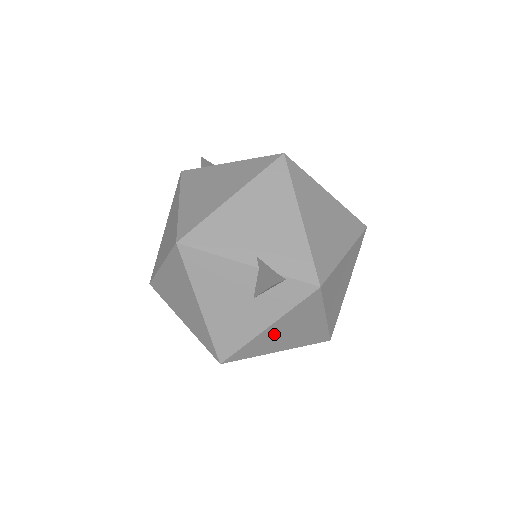
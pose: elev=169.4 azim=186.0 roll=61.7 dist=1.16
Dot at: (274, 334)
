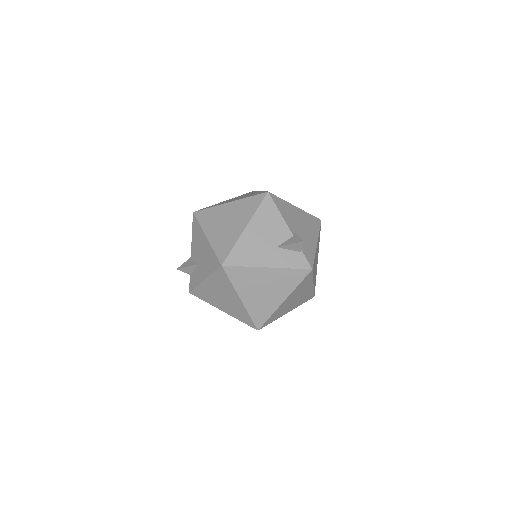
Dot at: (261, 278)
